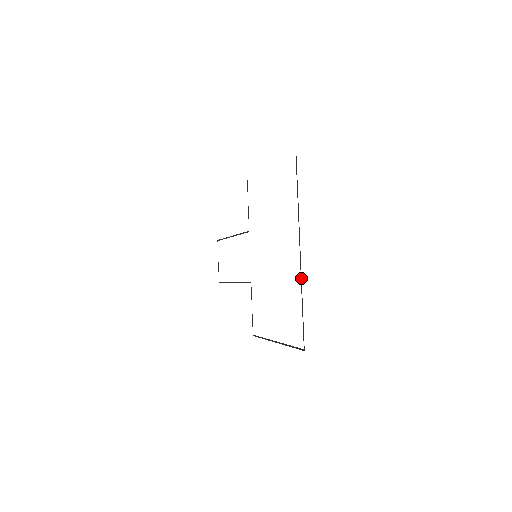
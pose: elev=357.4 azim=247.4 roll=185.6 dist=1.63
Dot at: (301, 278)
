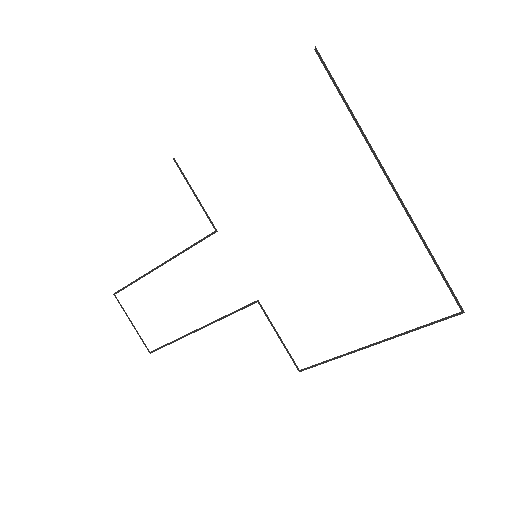
Dot at: (412, 220)
